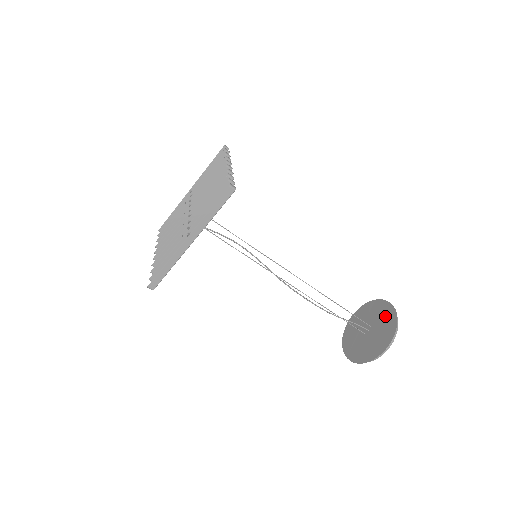
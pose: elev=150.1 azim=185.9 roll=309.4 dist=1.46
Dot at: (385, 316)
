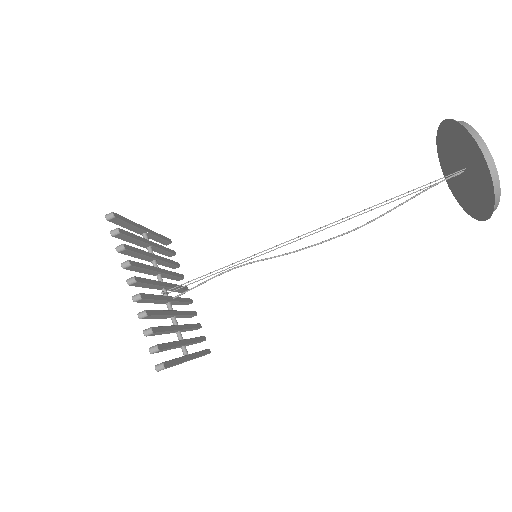
Dot at: (475, 162)
